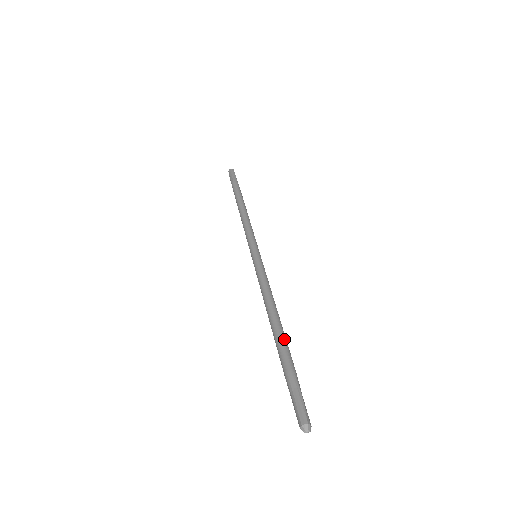
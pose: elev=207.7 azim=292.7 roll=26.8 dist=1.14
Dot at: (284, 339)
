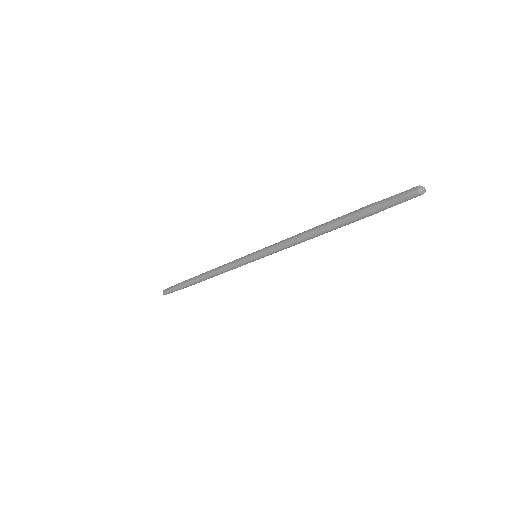
Dot at: occluded
